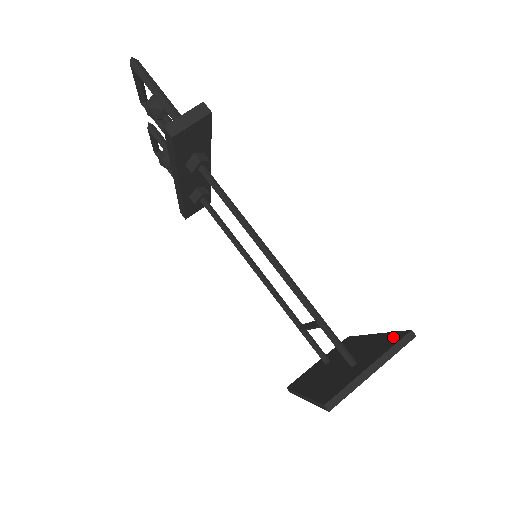
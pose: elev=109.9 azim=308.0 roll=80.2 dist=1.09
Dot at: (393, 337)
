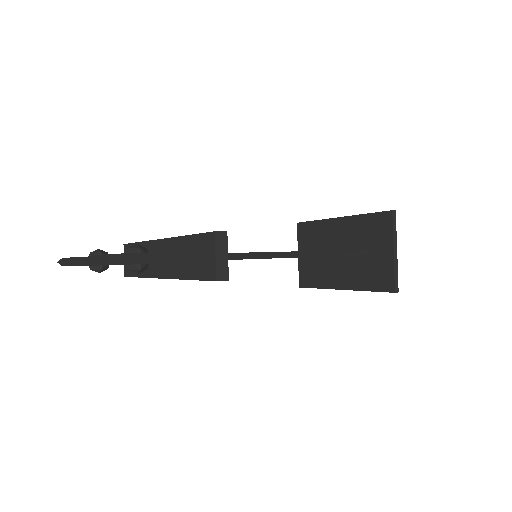
Dot at: (378, 220)
